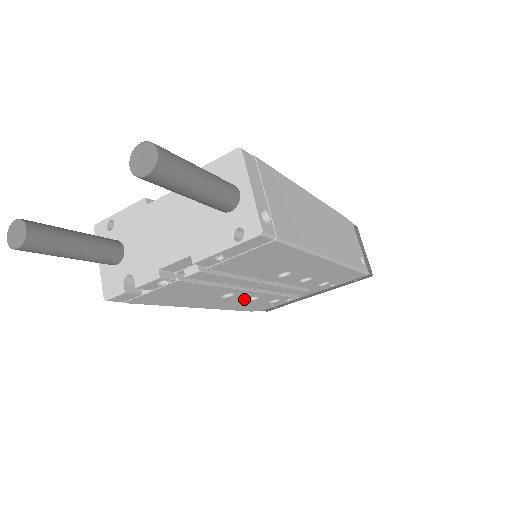
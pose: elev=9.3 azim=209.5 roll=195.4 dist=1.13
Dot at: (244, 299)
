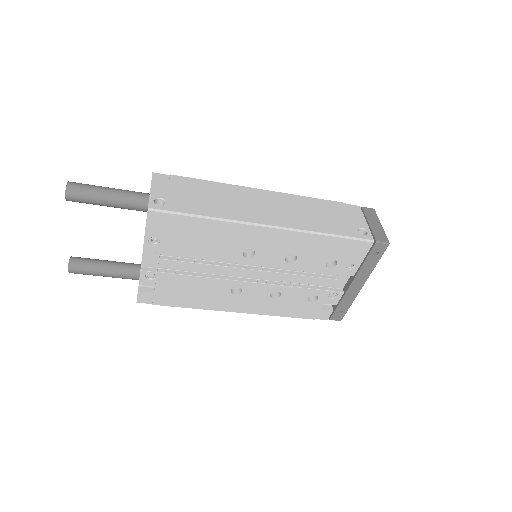
Dot at: (266, 297)
